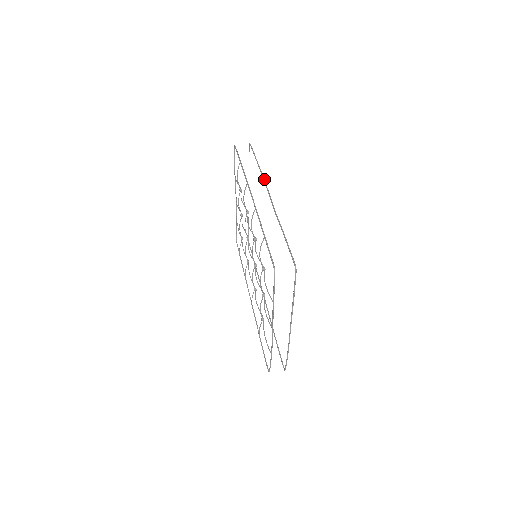
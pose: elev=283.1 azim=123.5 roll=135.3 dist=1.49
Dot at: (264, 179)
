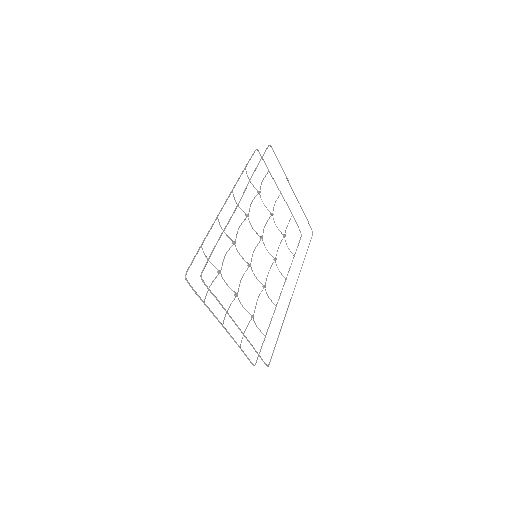
Dot at: (247, 184)
